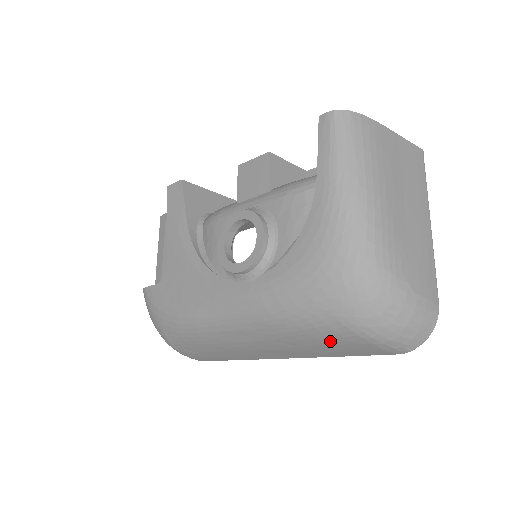
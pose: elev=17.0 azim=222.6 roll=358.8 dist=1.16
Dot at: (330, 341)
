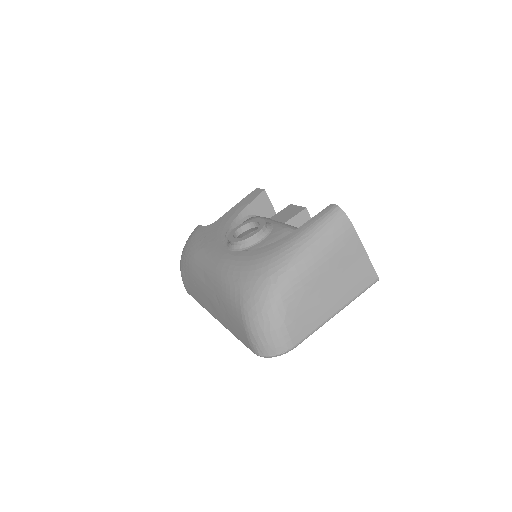
Dot at: (232, 311)
